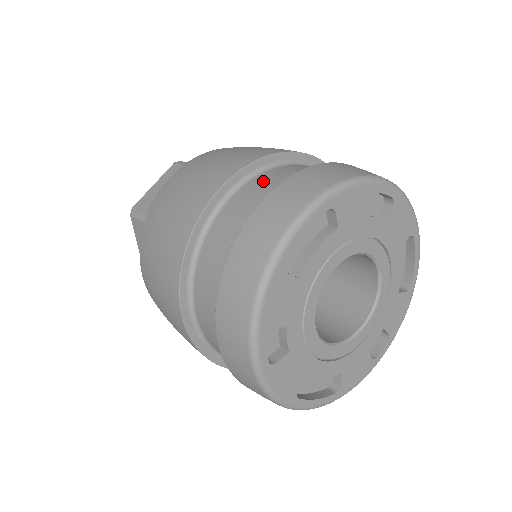
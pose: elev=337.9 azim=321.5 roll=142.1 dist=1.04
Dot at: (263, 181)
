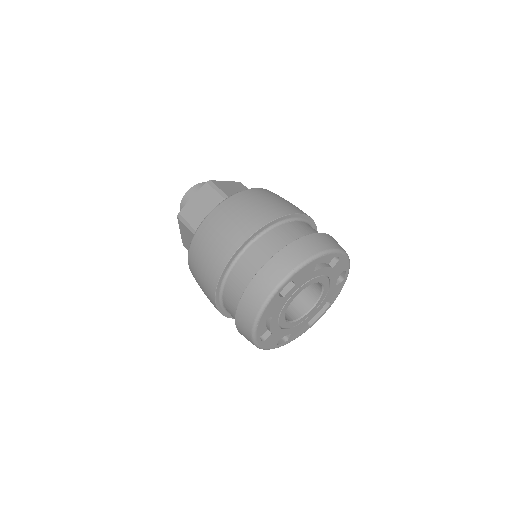
Dot at: (228, 294)
